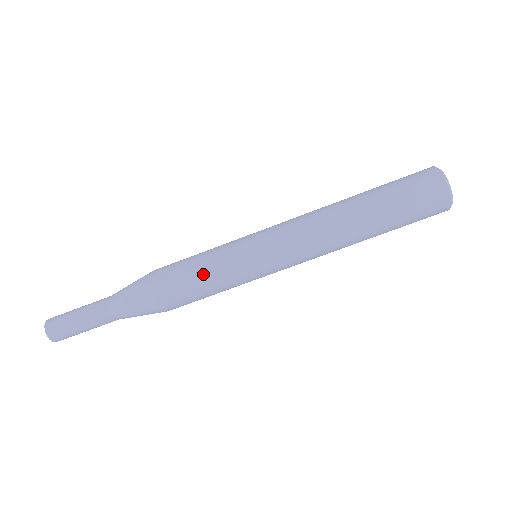
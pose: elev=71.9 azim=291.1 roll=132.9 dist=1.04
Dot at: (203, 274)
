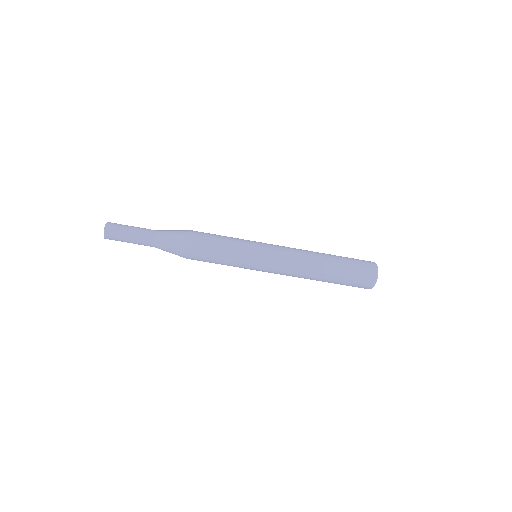
Dot at: (225, 240)
